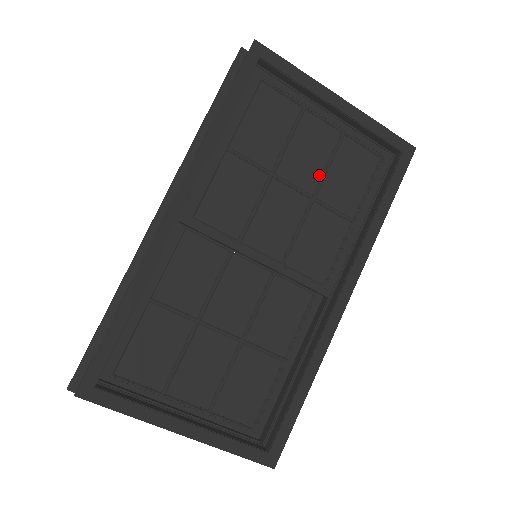
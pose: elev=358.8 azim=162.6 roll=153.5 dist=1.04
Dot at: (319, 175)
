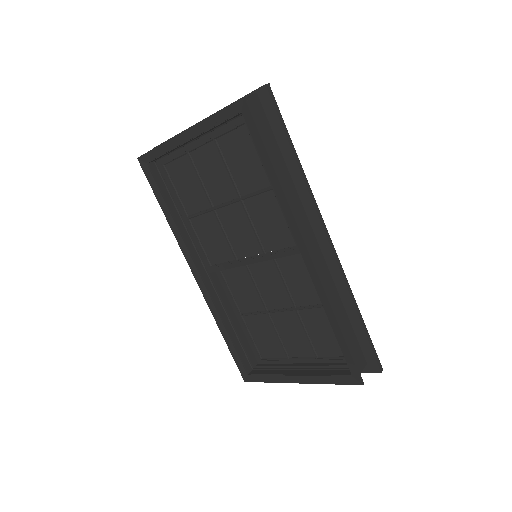
Dot at: (230, 181)
